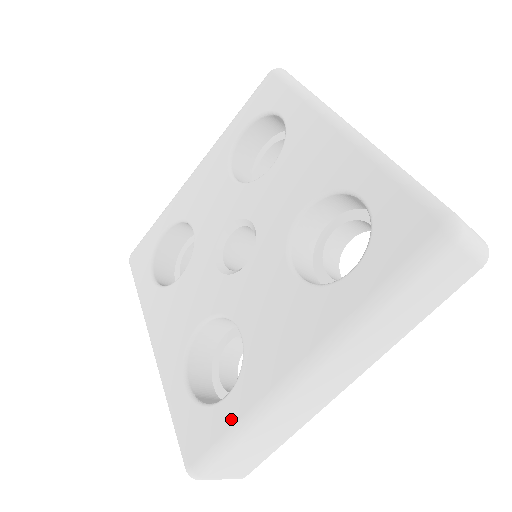
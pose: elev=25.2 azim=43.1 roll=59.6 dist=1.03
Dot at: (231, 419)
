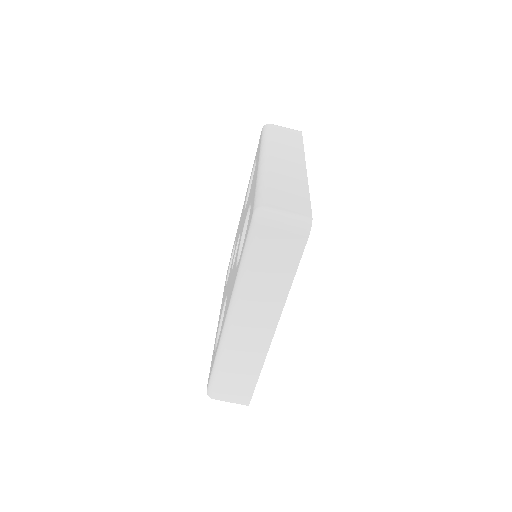
Dot at: (254, 193)
